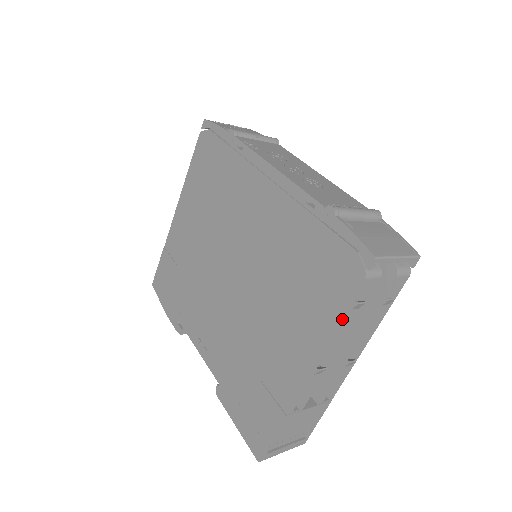
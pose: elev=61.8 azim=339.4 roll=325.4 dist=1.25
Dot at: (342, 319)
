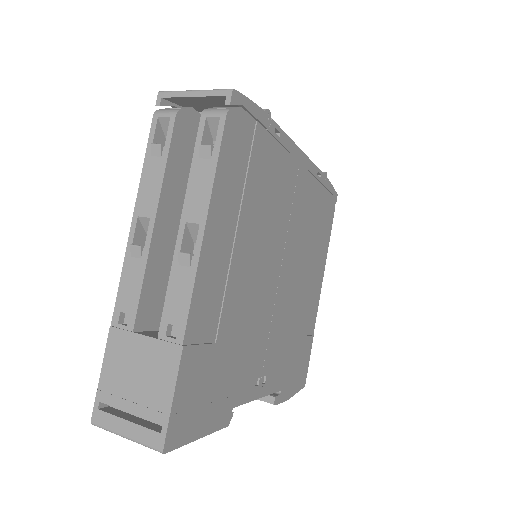
Dot at: (144, 169)
